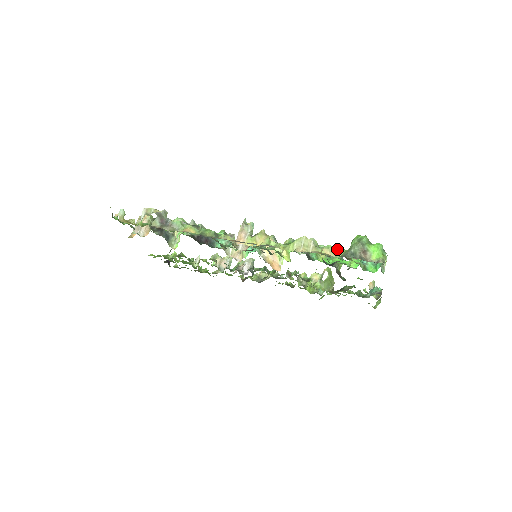
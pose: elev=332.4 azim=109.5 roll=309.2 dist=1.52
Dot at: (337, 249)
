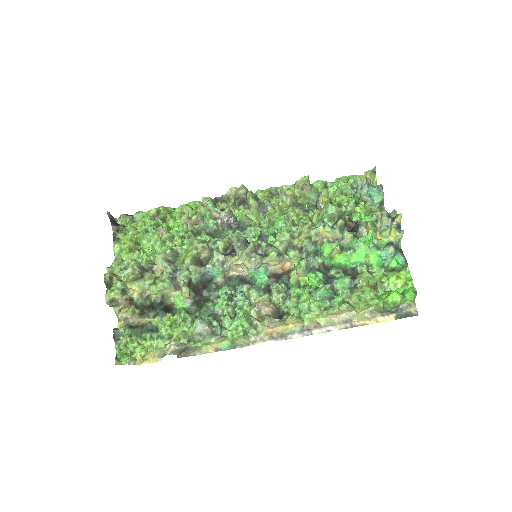
Dot at: (370, 305)
